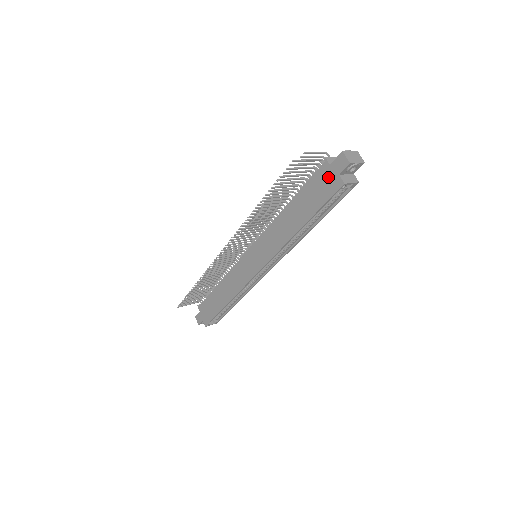
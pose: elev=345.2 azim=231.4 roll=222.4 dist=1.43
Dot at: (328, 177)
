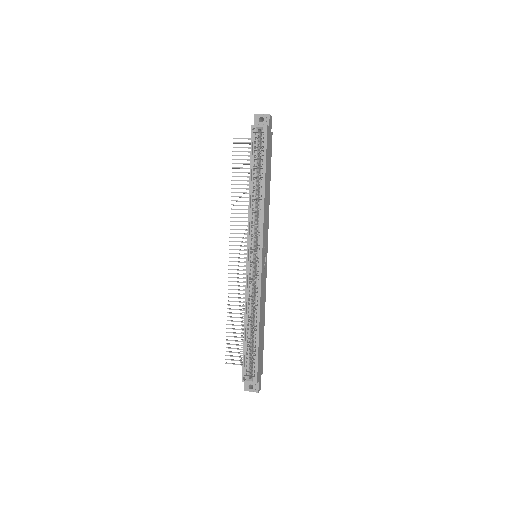
Dot at: occluded
